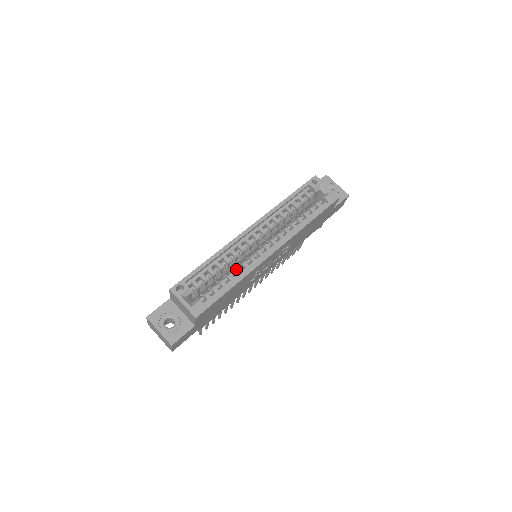
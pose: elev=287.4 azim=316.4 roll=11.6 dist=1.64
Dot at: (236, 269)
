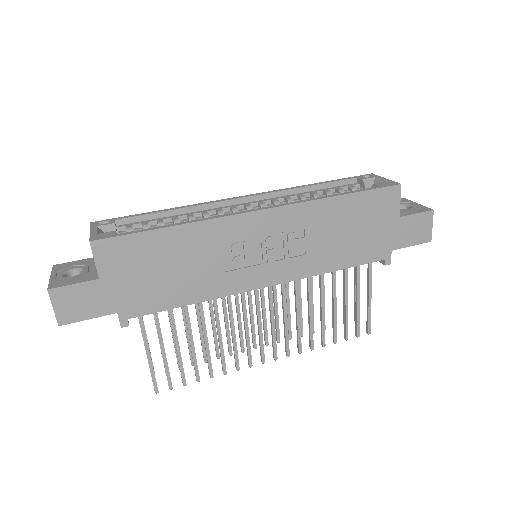
Dot at: occluded
